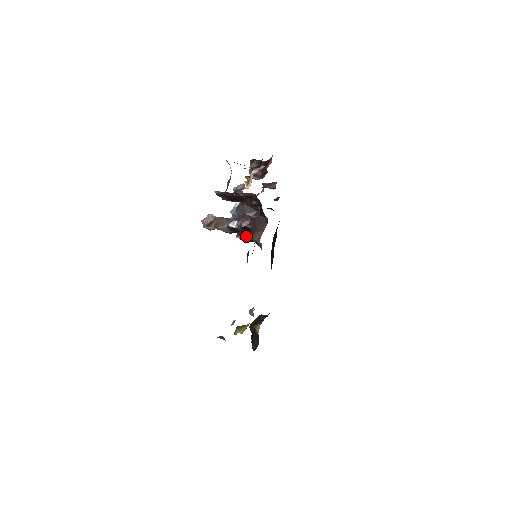
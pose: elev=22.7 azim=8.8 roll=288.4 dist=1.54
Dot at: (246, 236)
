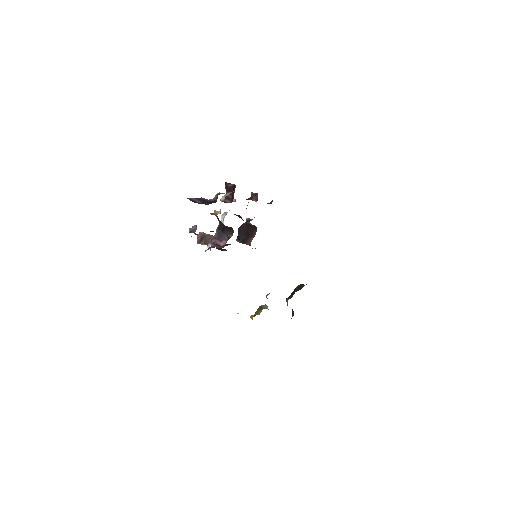
Dot at: (243, 241)
